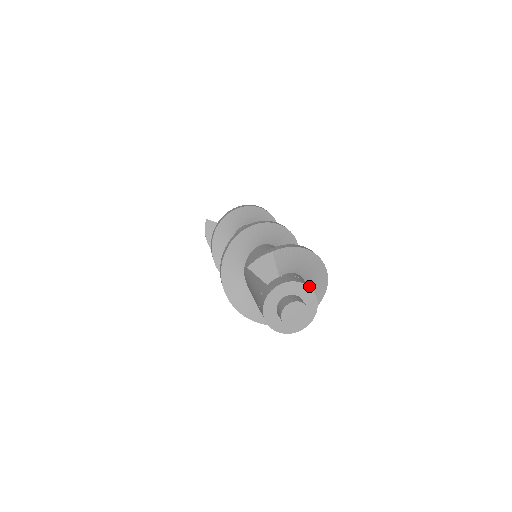
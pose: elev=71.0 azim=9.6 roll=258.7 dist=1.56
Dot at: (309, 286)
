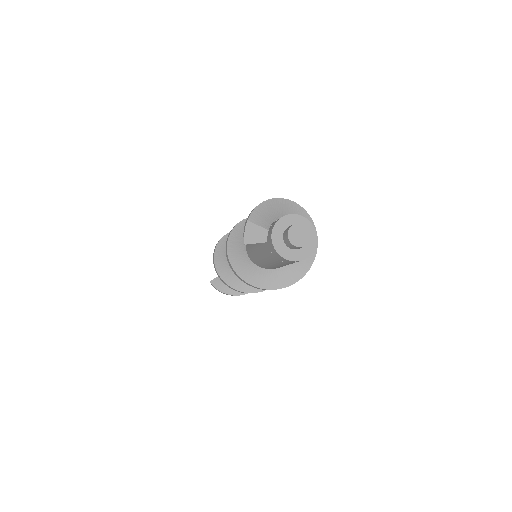
Dot at: occluded
